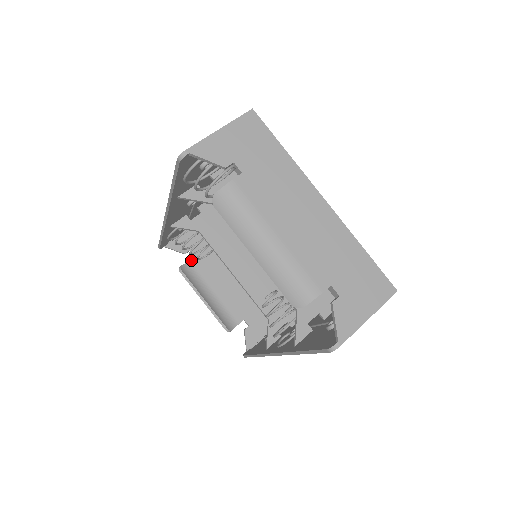
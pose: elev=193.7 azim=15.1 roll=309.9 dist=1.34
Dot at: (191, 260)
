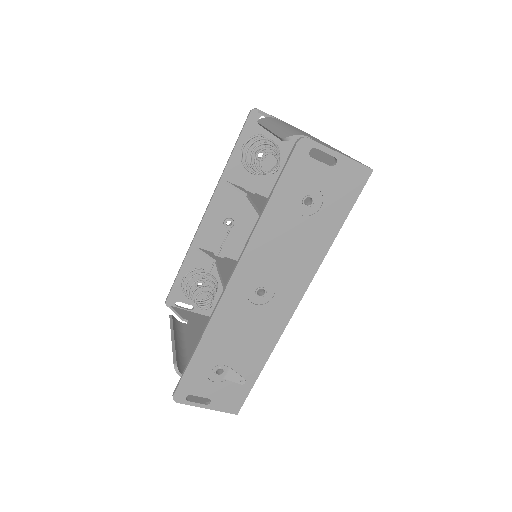
Dot at: (184, 324)
